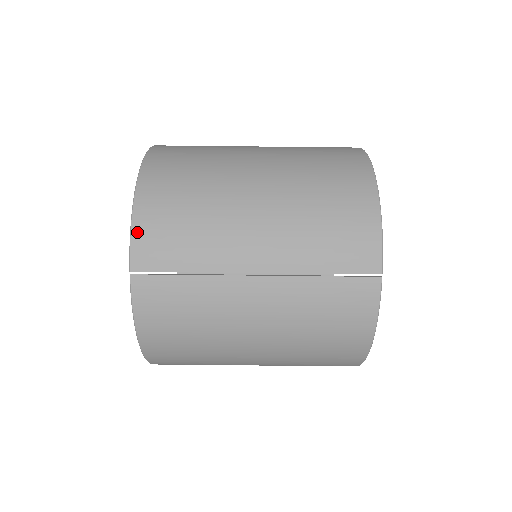
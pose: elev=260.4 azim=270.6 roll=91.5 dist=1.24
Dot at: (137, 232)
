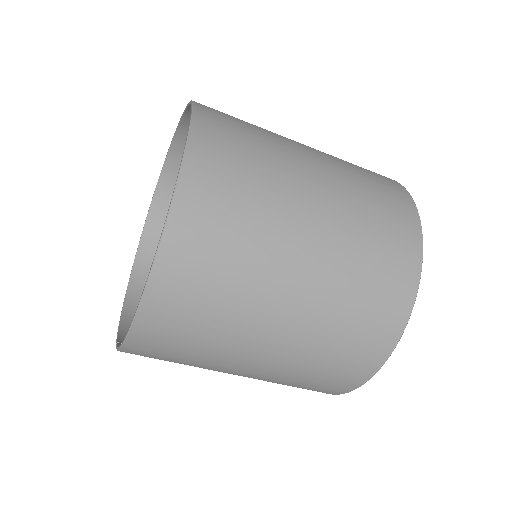
Dot at: occluded
